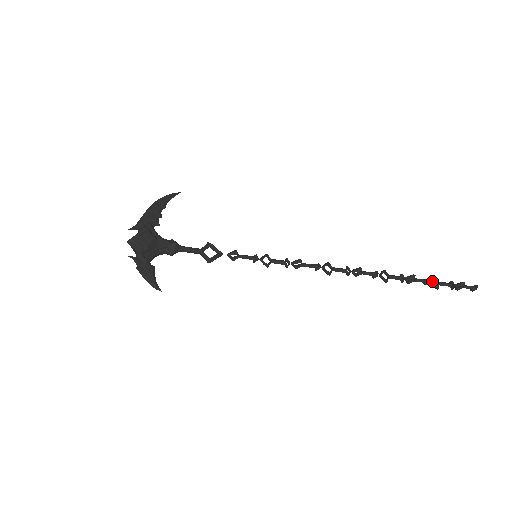
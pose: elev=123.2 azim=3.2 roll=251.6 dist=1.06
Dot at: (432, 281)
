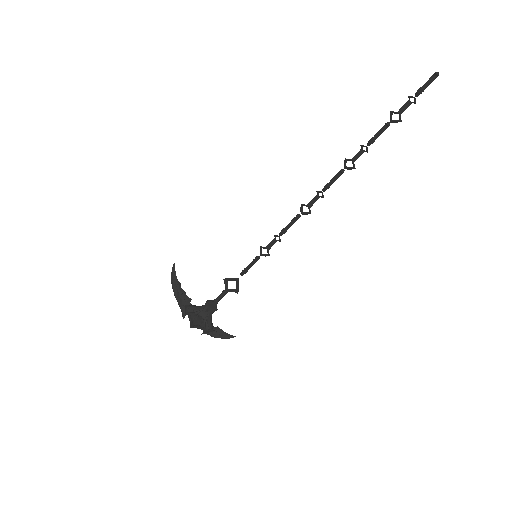
Dot at: (391, 119)
